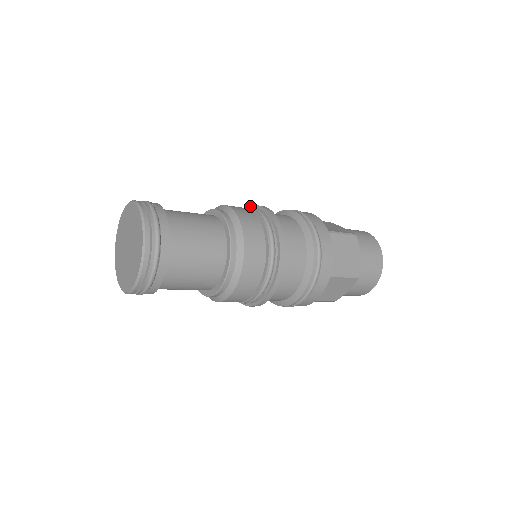
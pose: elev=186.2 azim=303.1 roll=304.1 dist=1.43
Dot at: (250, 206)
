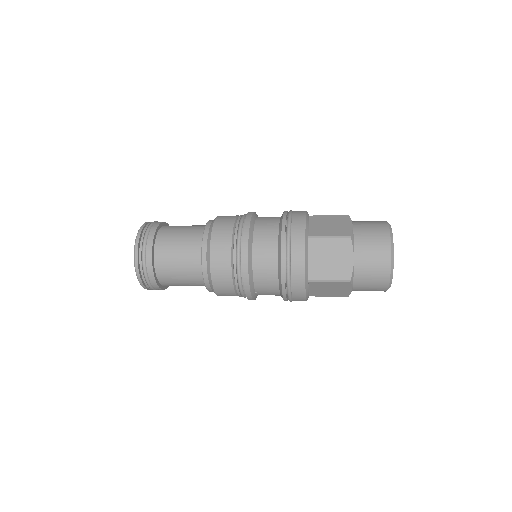
Dot at: occluded
